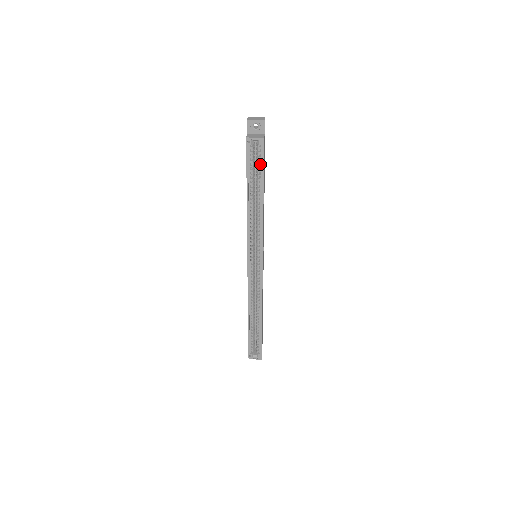
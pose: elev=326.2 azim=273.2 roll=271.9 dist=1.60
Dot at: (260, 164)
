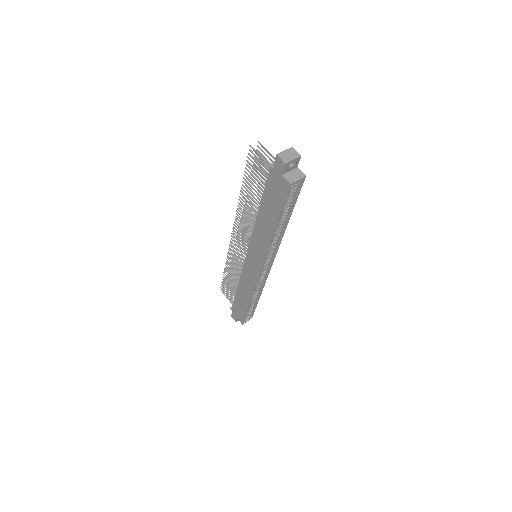
Dot at: (290, 195)
